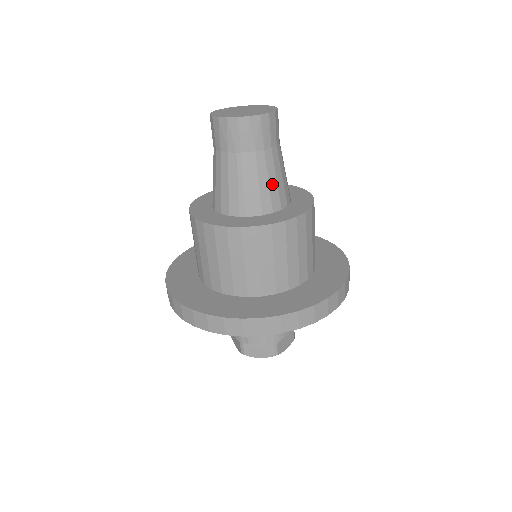
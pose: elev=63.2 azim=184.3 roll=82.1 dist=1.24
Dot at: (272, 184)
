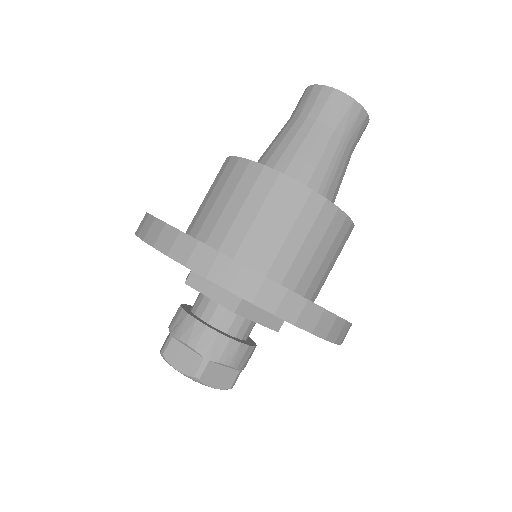
Dot at: occluded
